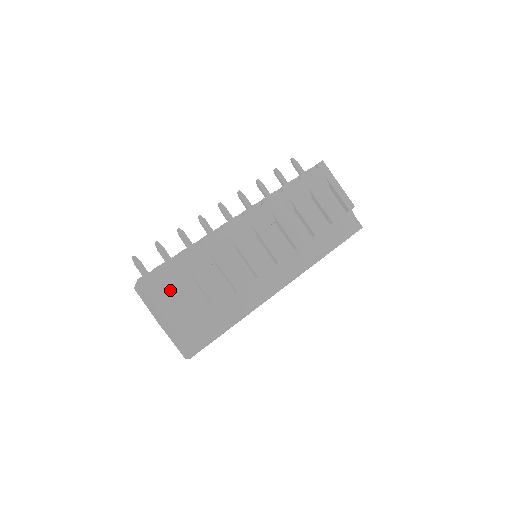
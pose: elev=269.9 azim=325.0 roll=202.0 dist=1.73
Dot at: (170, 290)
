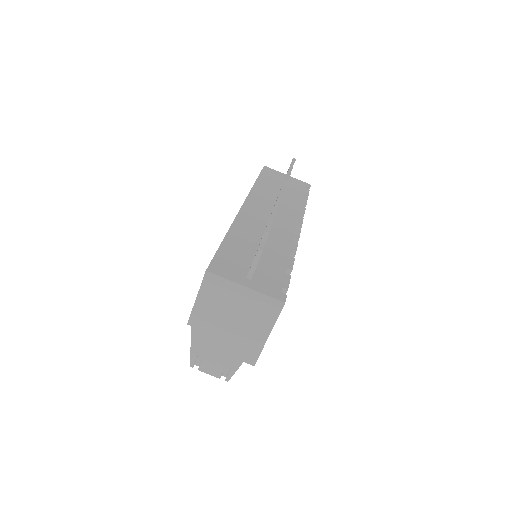
Dot at: occluded
